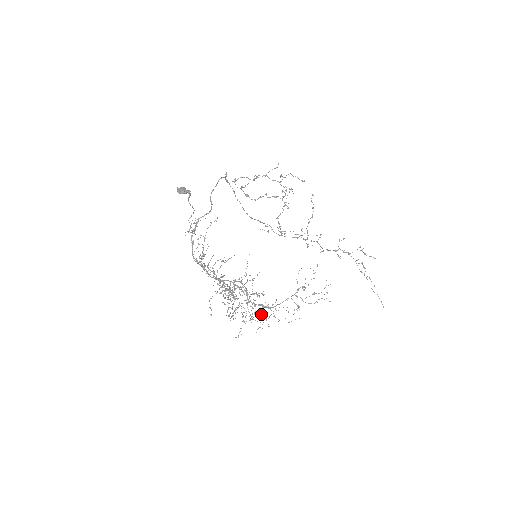
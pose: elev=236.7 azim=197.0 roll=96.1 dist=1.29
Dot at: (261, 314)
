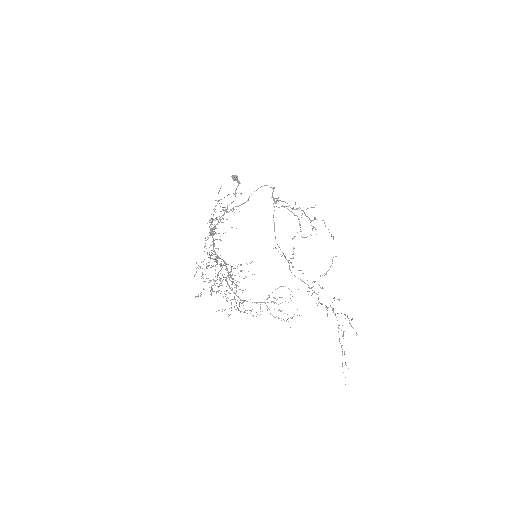
Dot at: occluded
